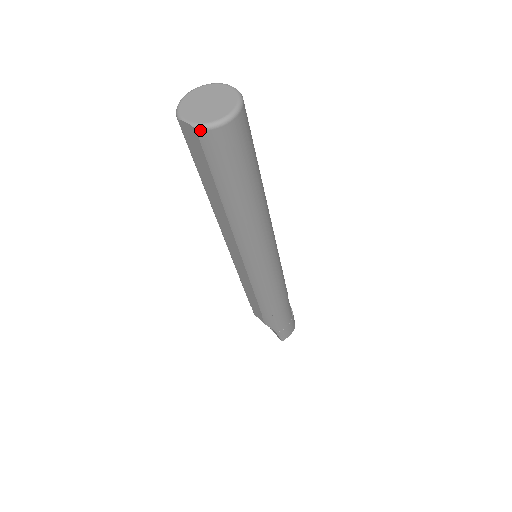
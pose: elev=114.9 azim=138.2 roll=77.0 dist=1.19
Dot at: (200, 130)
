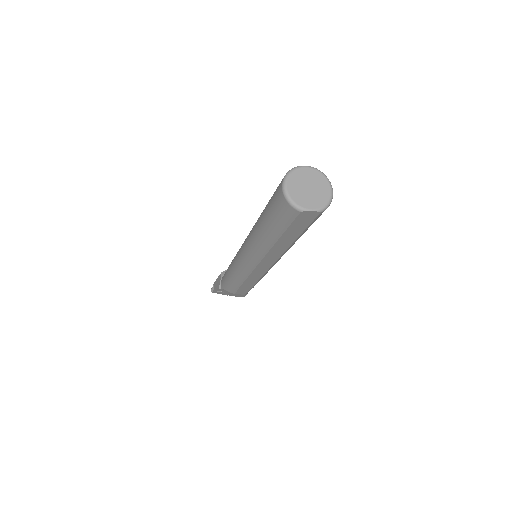
Dot at: (323, 211)
